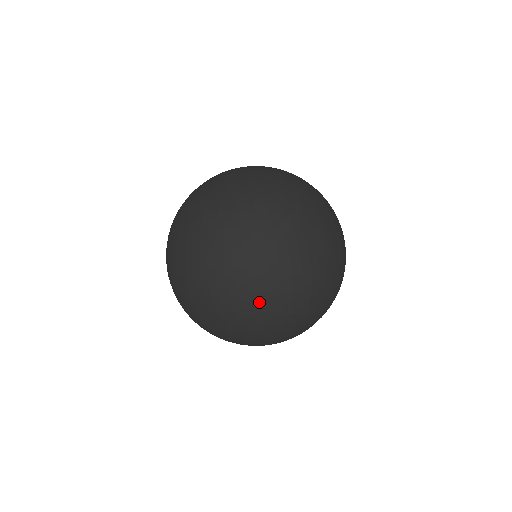
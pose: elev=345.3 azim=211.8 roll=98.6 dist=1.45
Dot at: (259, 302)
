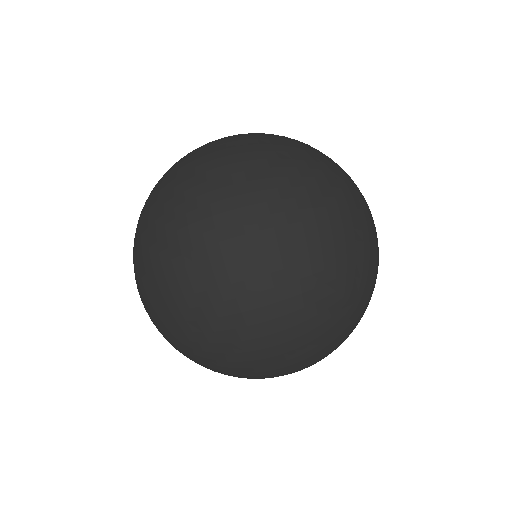
Dot at: (319, 248)
